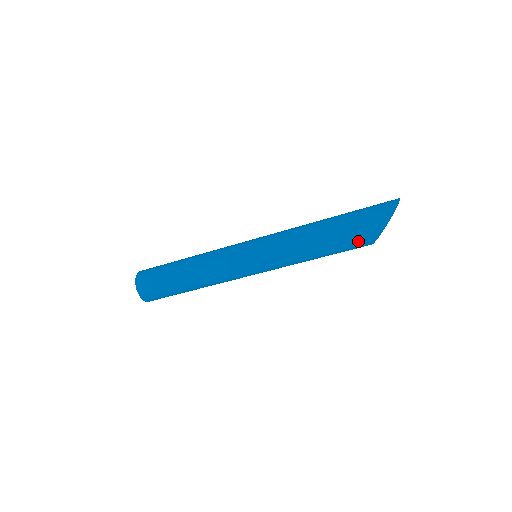
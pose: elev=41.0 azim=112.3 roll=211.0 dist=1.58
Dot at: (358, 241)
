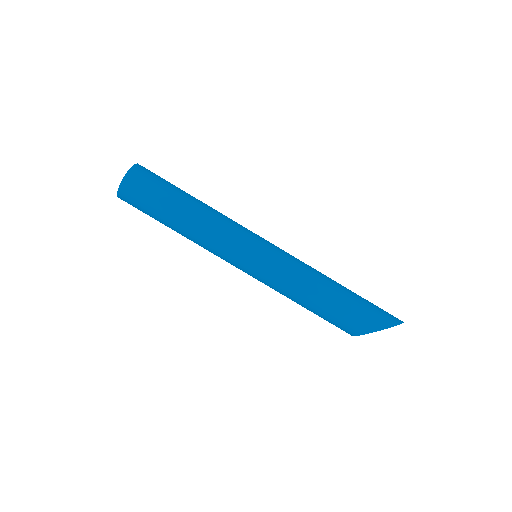
Dot at: (349, 326)
